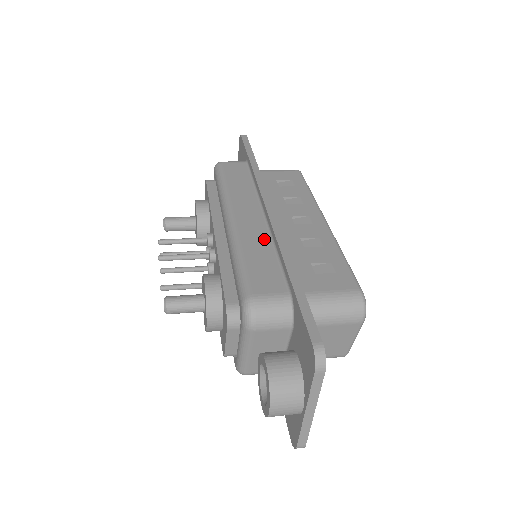
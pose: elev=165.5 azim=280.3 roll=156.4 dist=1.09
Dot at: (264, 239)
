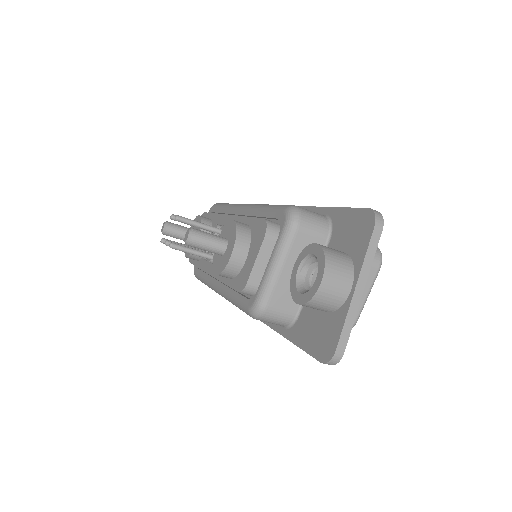
Dot at: occluded
